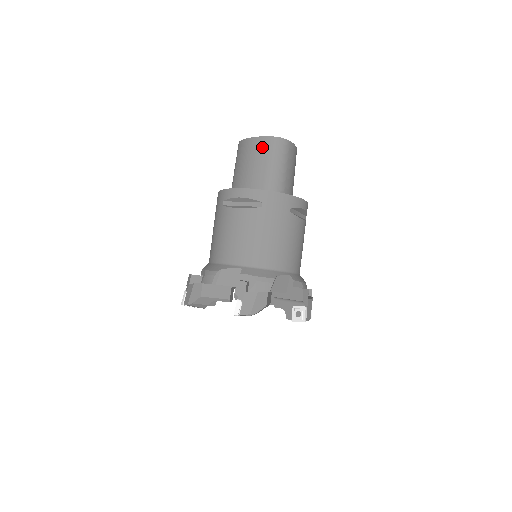
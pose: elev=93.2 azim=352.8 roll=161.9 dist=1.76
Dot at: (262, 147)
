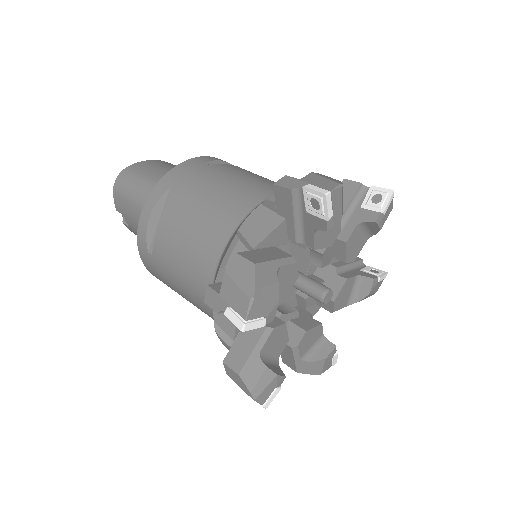
Dot at: occluded
